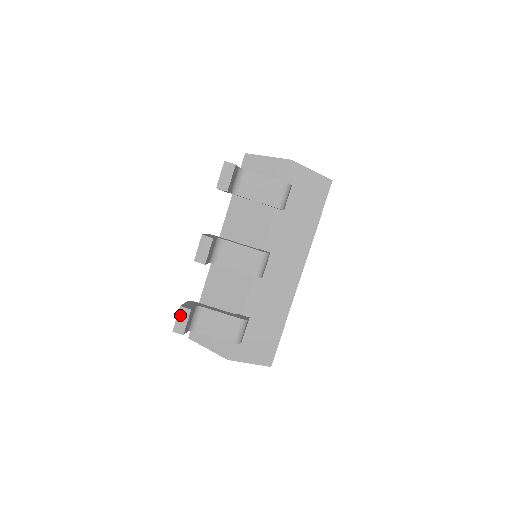
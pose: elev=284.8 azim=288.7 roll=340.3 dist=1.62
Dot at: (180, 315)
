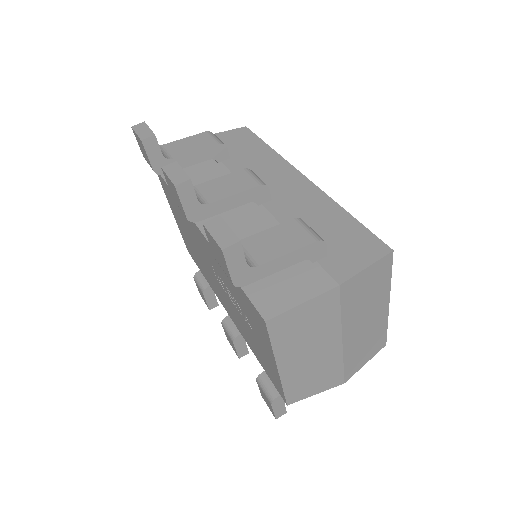
Dot at: (212, 230)
